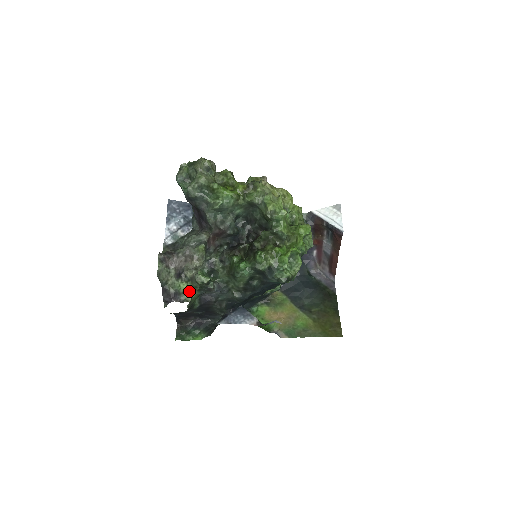
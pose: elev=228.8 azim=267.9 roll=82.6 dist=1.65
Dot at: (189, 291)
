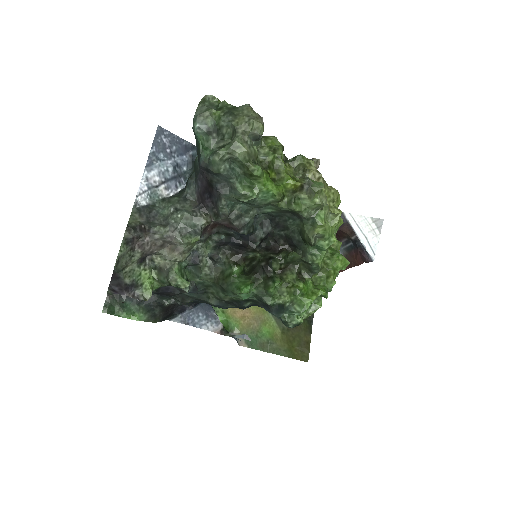
Dot at: (151, 283)
